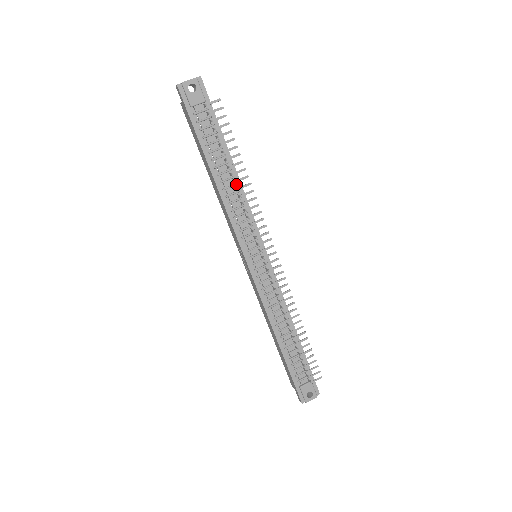
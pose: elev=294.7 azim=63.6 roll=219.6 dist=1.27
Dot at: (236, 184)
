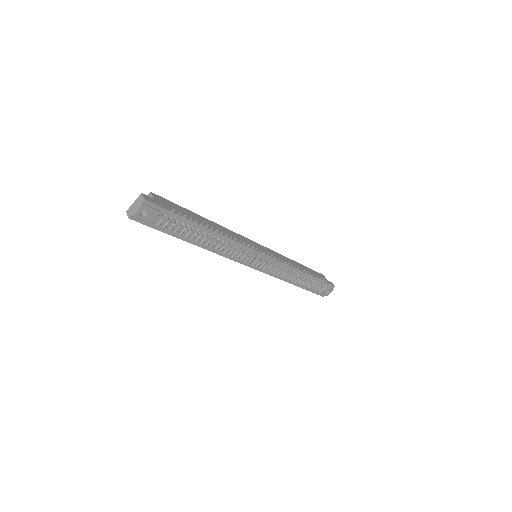
Dot at: (219, 239)
